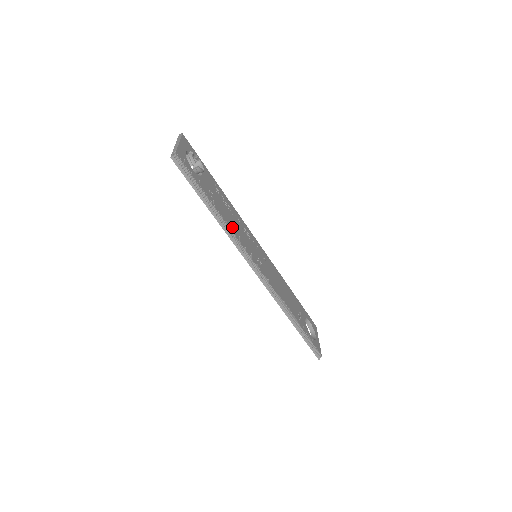
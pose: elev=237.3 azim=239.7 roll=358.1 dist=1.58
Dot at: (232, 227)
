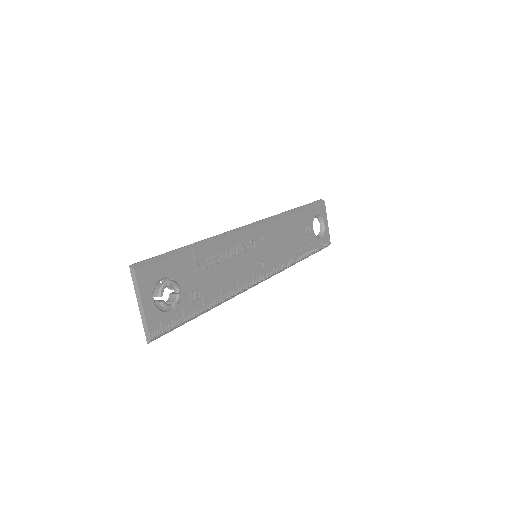
Dot at: (228, 287)
